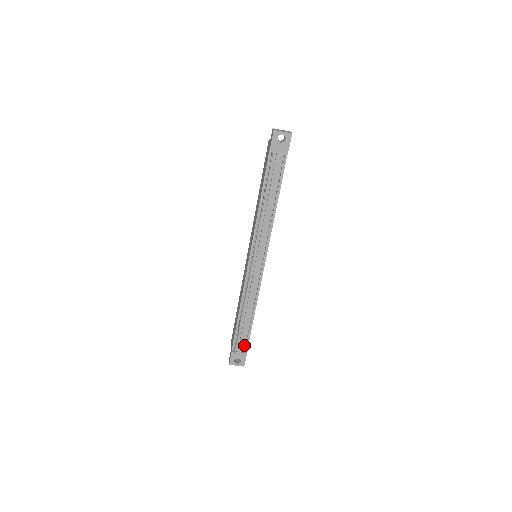
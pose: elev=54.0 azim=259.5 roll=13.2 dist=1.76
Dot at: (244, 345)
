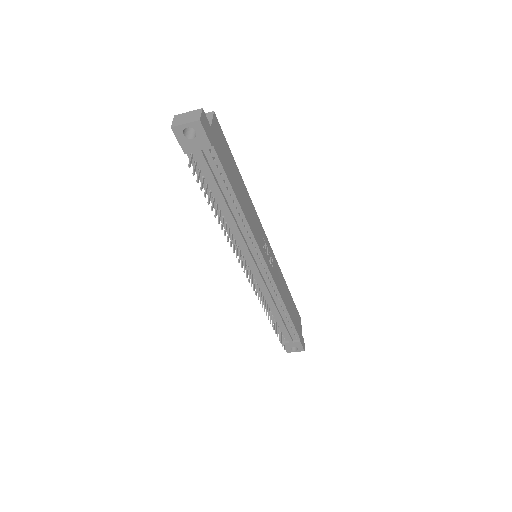
Dot at: (293, 335)
